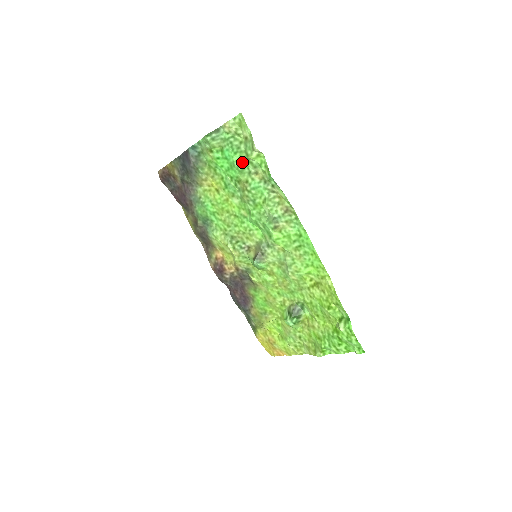
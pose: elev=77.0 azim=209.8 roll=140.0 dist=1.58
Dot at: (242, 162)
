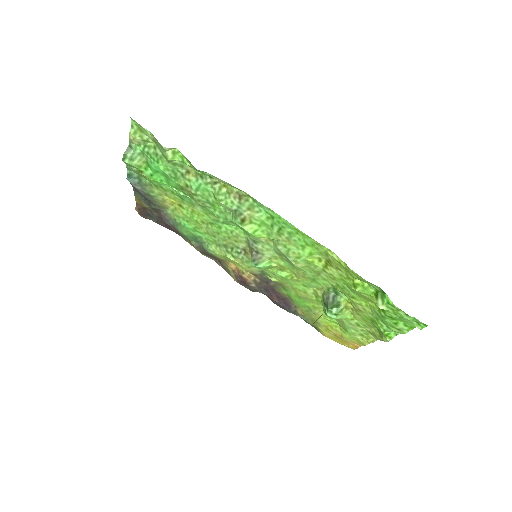
Dot at: (169, 168)
